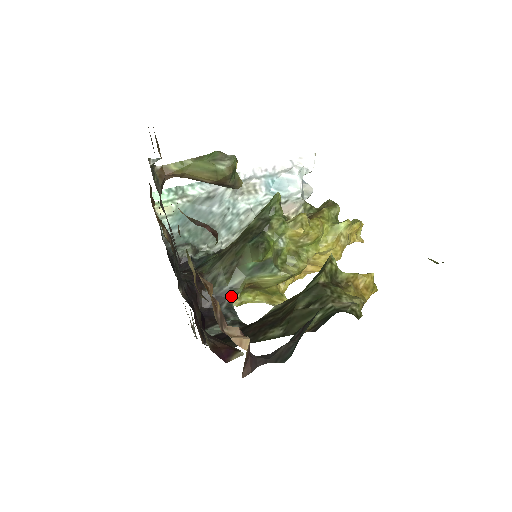
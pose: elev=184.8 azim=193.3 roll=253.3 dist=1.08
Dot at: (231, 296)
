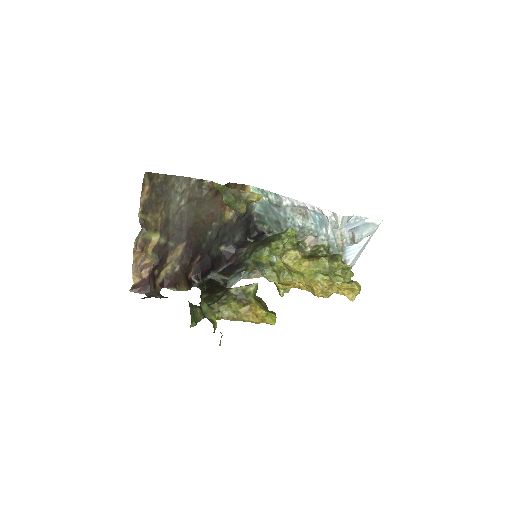
Dot at: (246, 268)
